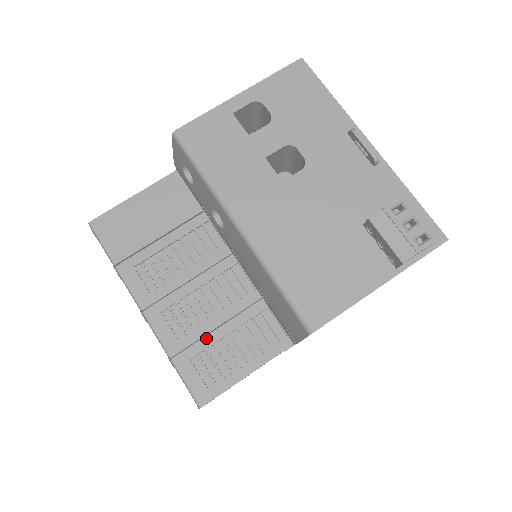
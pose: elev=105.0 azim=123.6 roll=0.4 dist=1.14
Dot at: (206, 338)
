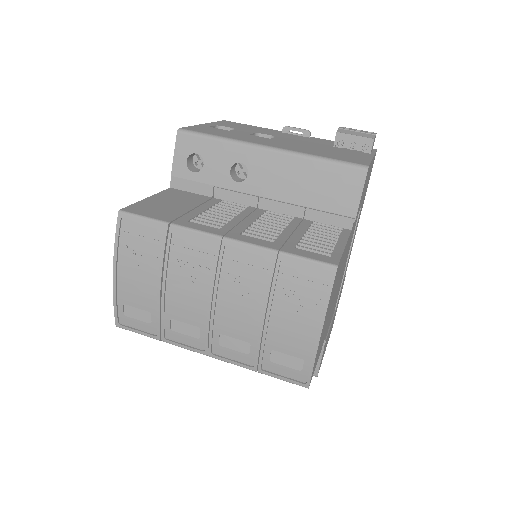
Dot at: (291, 238)
